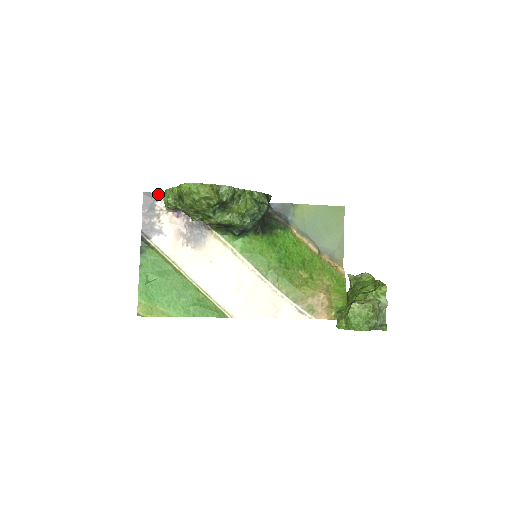
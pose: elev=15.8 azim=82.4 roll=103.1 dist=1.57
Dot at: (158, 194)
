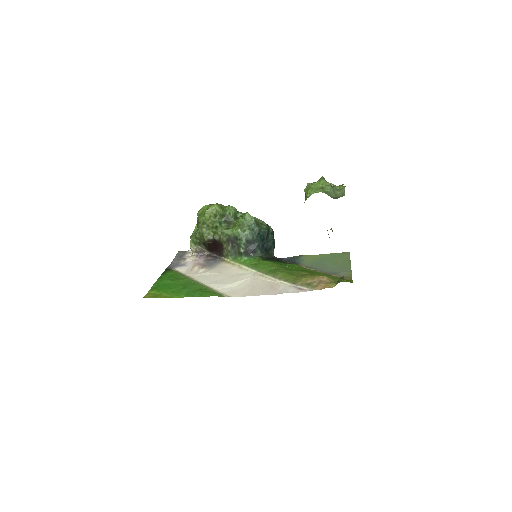
Dot at: (189, 251)
